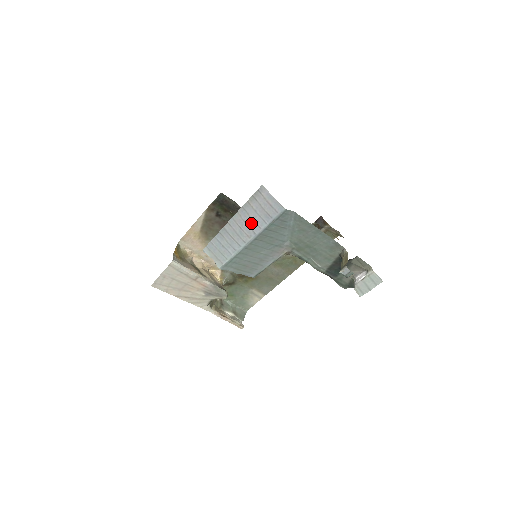
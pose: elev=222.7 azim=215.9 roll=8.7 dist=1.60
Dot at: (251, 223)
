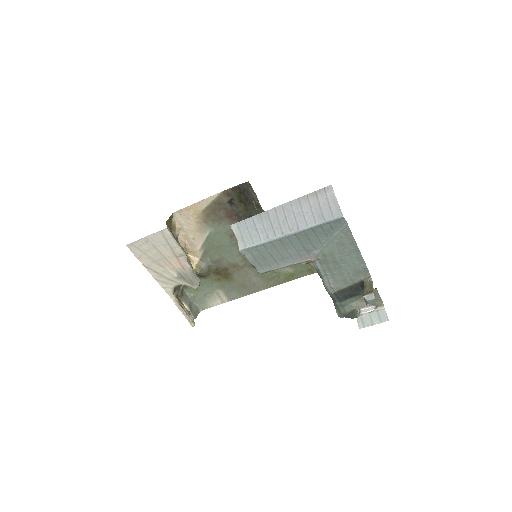
Dot at: (300, 217)
